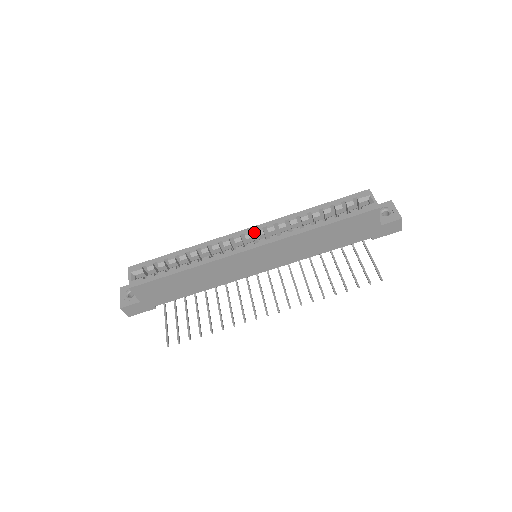
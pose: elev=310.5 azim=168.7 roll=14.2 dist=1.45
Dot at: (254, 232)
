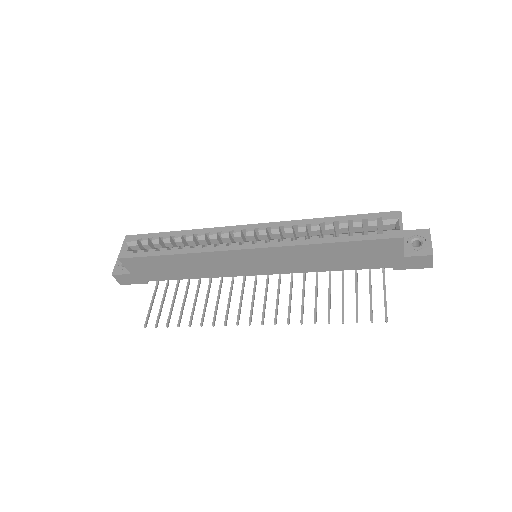
Dot at: (257, 230)
